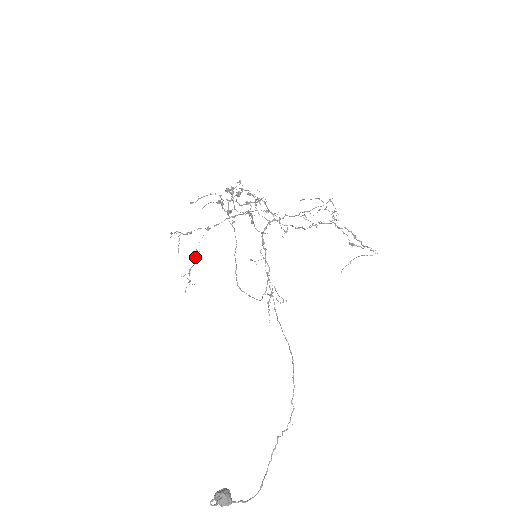
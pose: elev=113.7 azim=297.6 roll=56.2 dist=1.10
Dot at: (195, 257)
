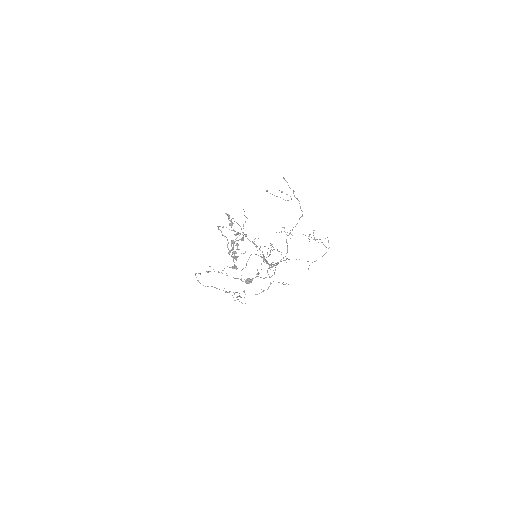
Dot at: occluded
